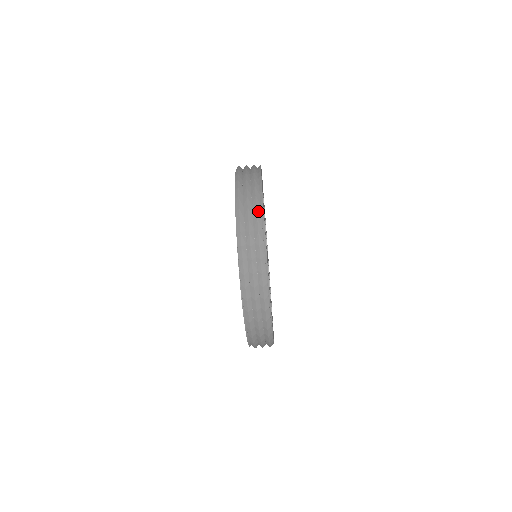
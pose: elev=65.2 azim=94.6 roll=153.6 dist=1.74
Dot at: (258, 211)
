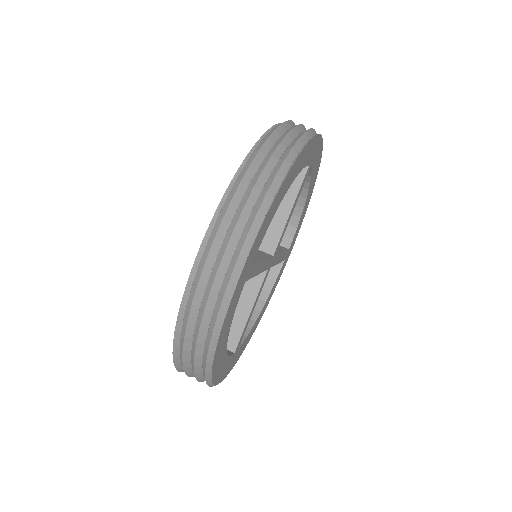
Dot at: occluded
